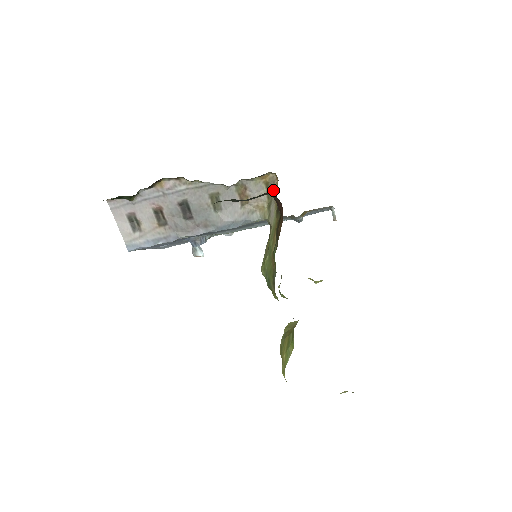
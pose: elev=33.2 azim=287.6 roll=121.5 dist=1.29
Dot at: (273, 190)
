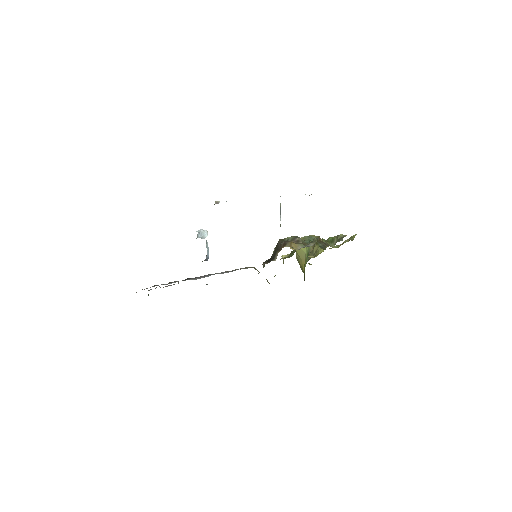
Dot at: (253, 267)
